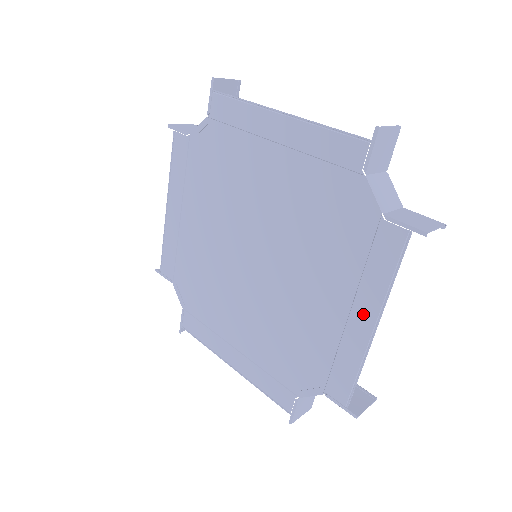
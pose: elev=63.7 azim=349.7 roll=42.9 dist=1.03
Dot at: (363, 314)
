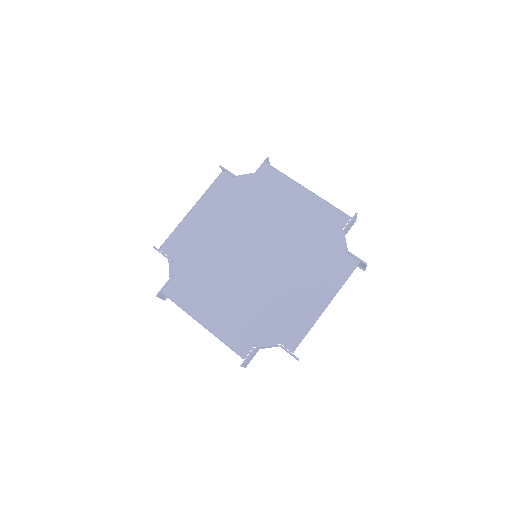
Dot at: (322, 298)
